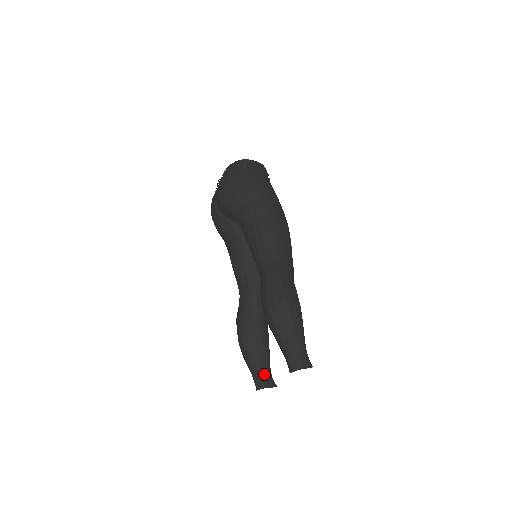
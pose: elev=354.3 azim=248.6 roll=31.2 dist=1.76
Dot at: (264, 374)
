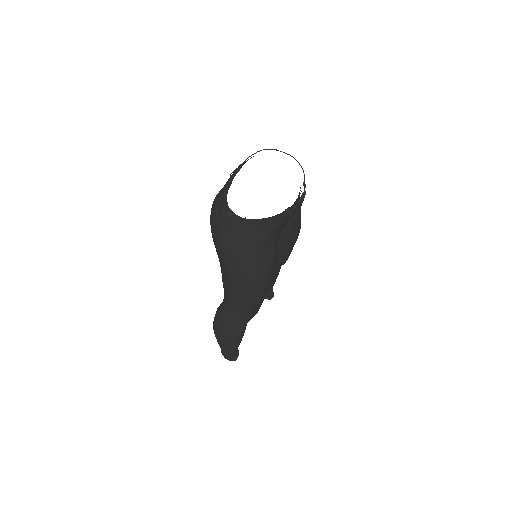
Dot at: occluded
